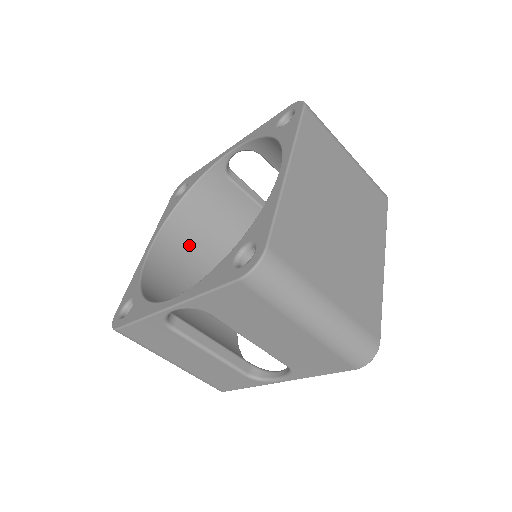
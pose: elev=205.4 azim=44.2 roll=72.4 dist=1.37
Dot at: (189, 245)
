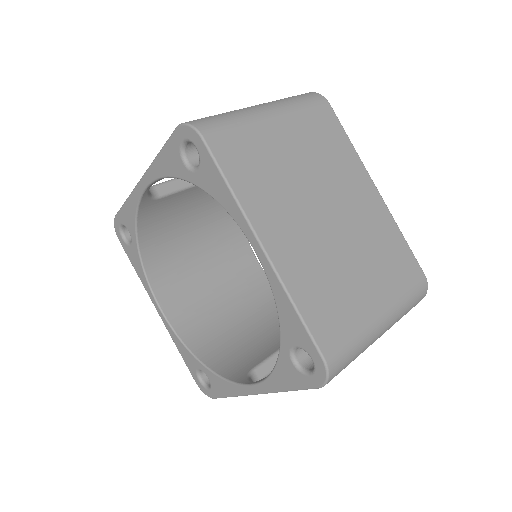
Dot at: (179, 268)
